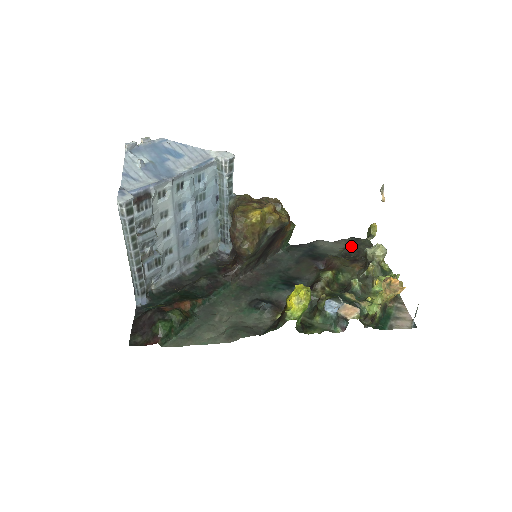
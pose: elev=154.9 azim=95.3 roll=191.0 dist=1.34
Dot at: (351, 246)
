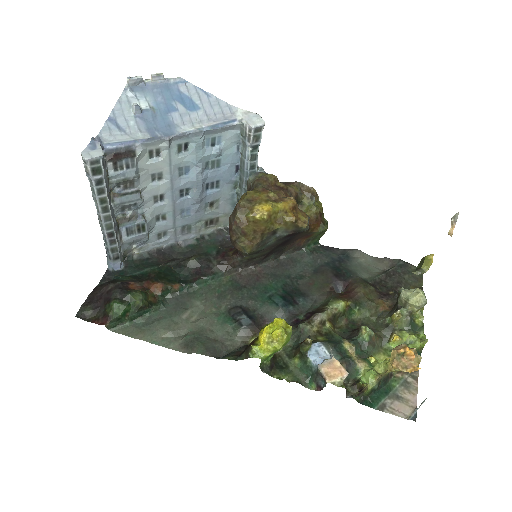
Dot at: (393, 271)
